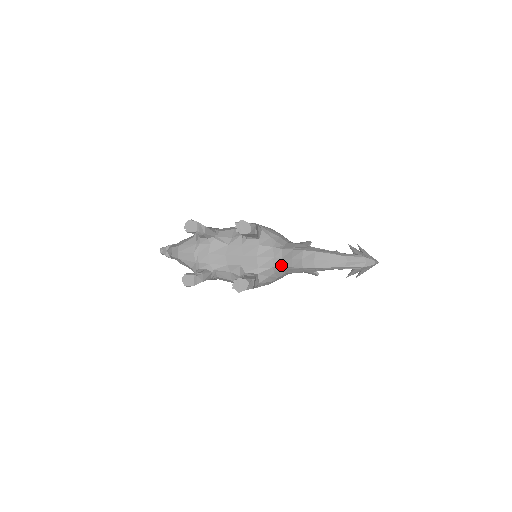
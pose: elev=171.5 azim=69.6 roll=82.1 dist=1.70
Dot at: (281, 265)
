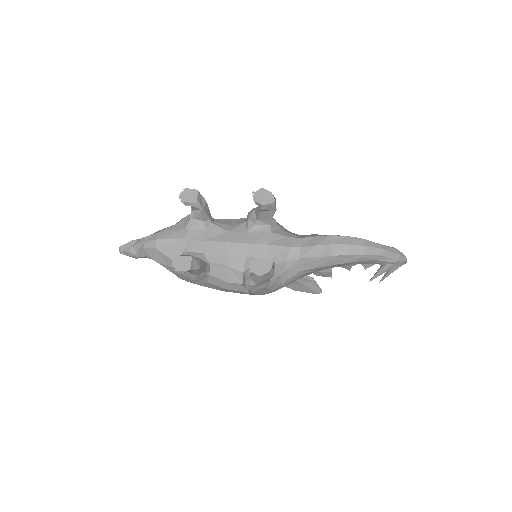
Dot at: (299, 256)
